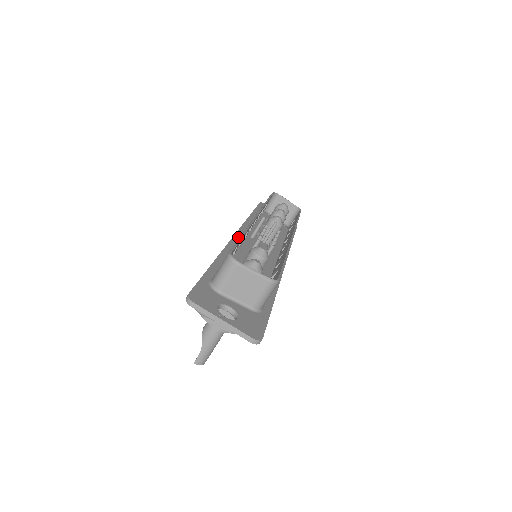
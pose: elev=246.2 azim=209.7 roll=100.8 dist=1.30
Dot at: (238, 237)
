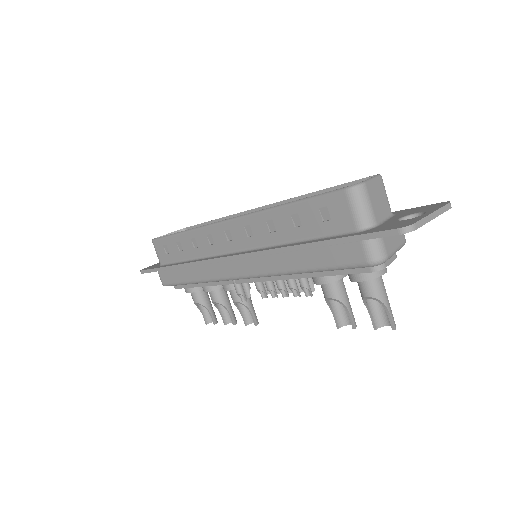
Dot at: (236, 254)
